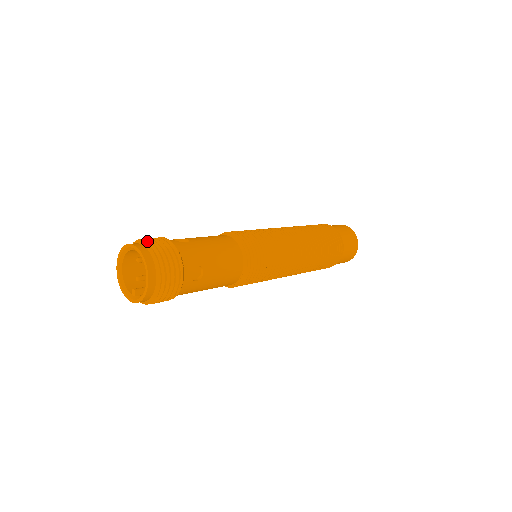
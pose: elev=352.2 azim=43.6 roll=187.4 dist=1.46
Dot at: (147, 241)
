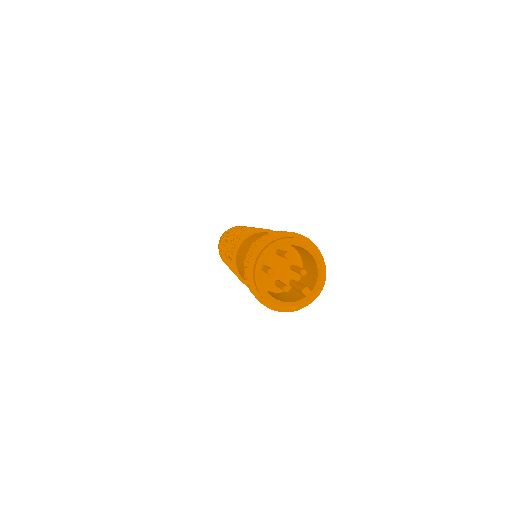
Dot at: (264, 241)
